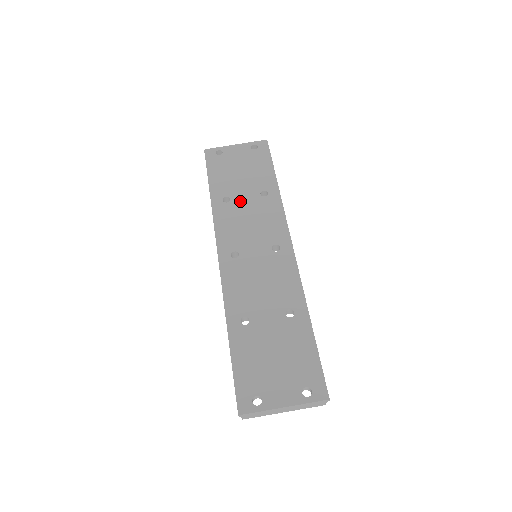
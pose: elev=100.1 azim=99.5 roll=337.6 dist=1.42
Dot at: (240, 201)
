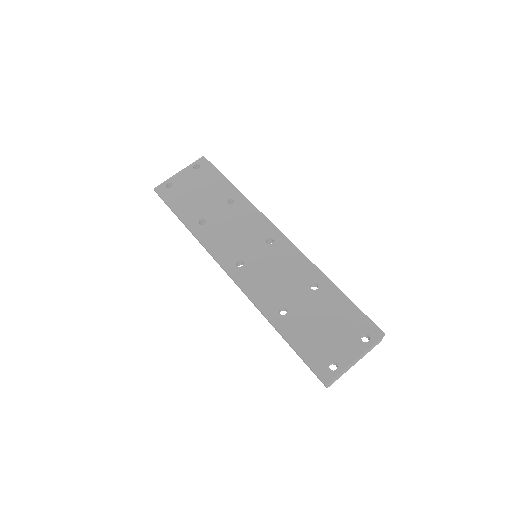
Dot at: (215, 218)
